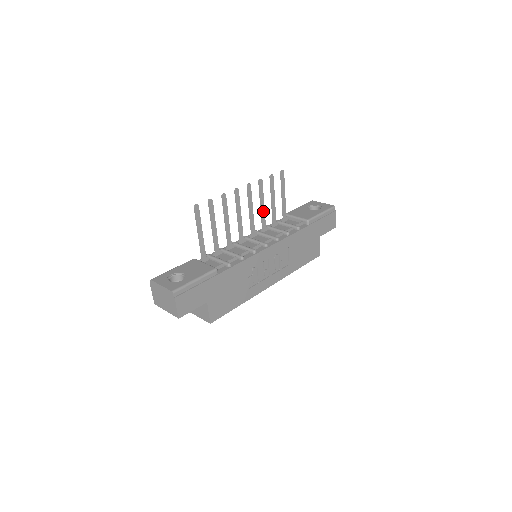
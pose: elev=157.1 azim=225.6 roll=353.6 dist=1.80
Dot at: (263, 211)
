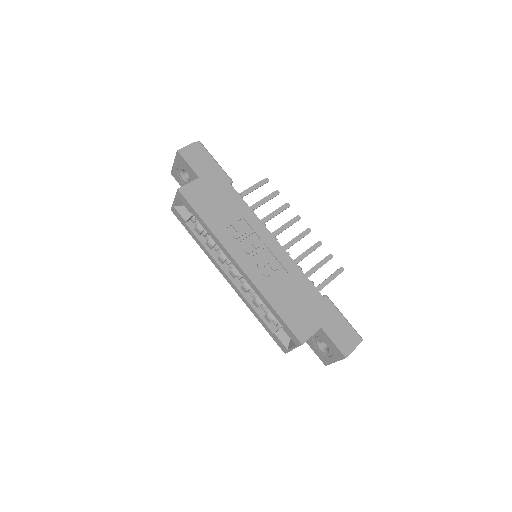
Dot at: (298, 260)
